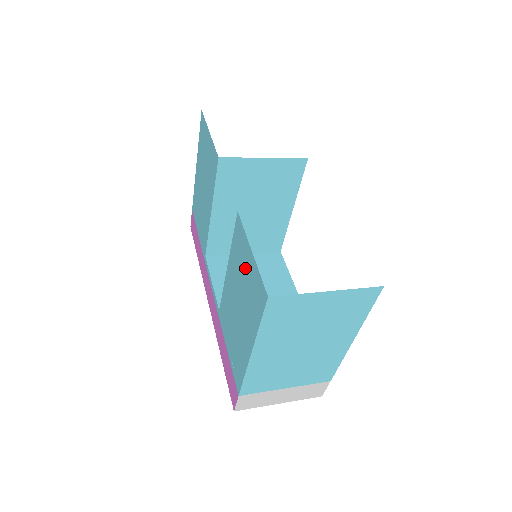
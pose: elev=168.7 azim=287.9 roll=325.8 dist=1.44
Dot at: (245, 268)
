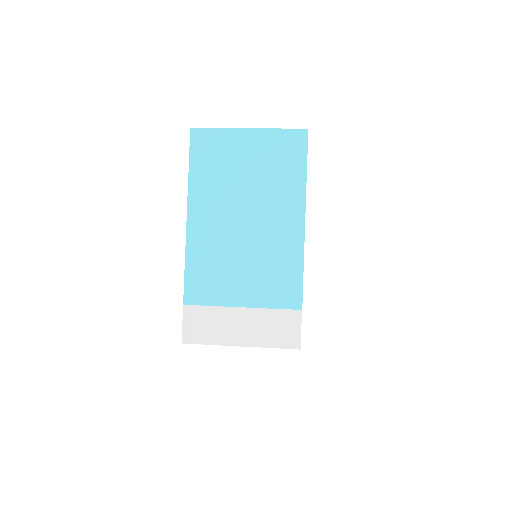
Dot at: occluded
